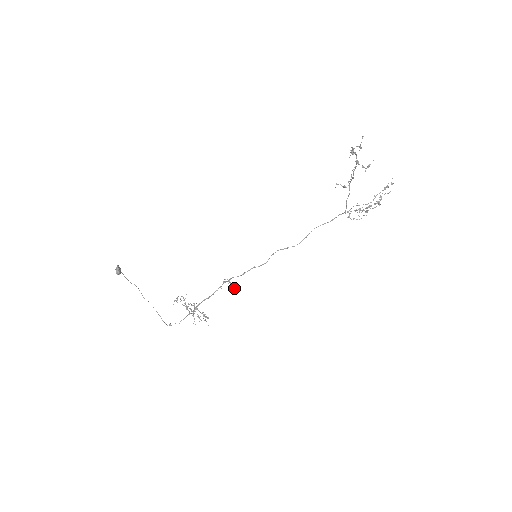
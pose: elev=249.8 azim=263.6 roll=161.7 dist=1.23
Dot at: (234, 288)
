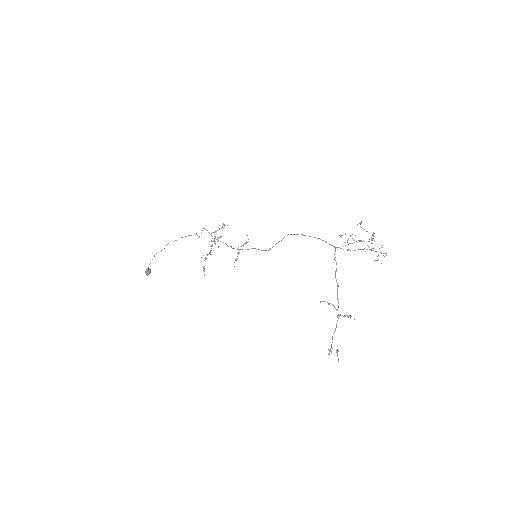
Dot at: (243, 245)
